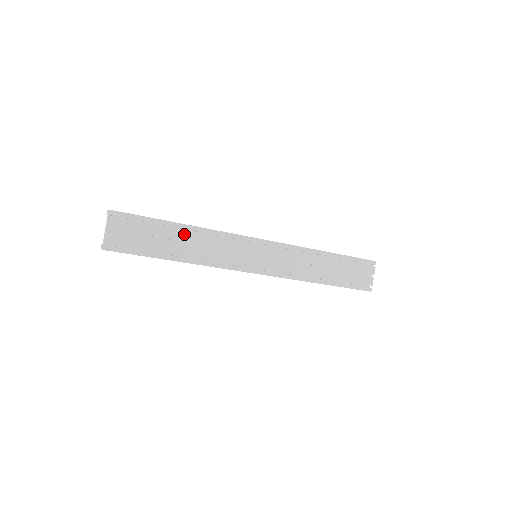
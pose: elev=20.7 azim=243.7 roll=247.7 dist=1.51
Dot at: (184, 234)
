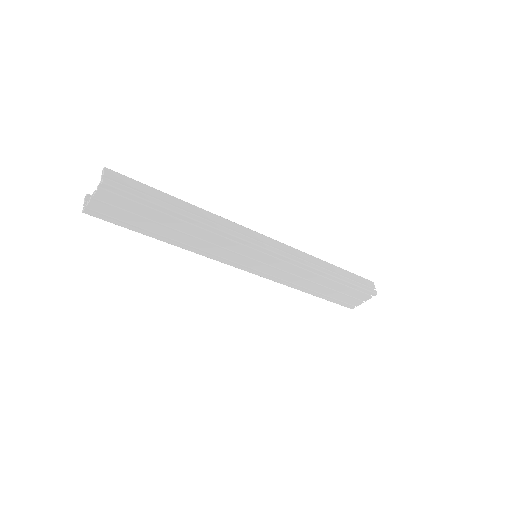
Dot at: (184, 225)
